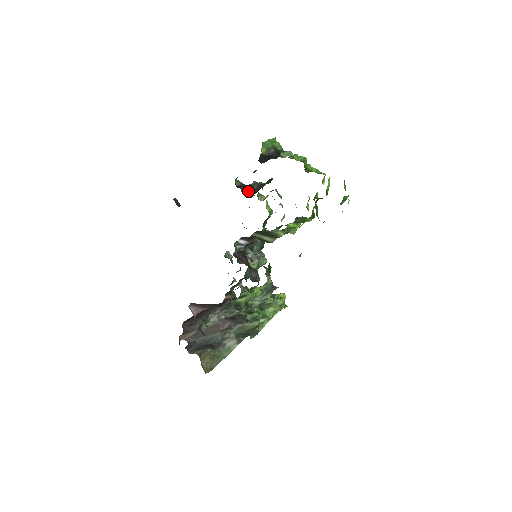
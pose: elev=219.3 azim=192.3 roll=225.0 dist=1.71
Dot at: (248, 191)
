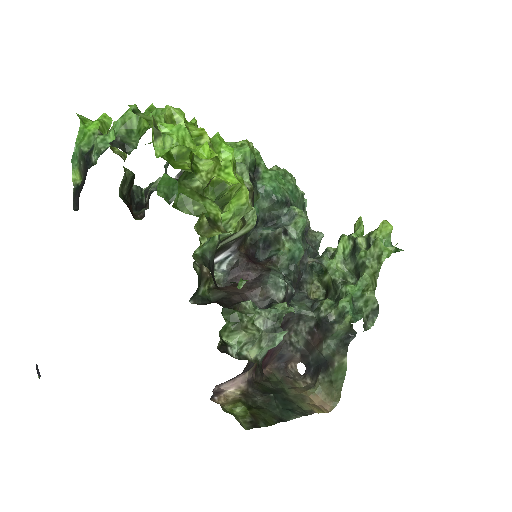
Dot at: occluded
